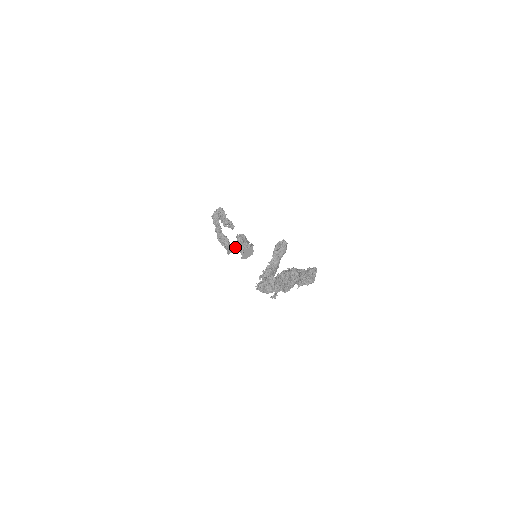
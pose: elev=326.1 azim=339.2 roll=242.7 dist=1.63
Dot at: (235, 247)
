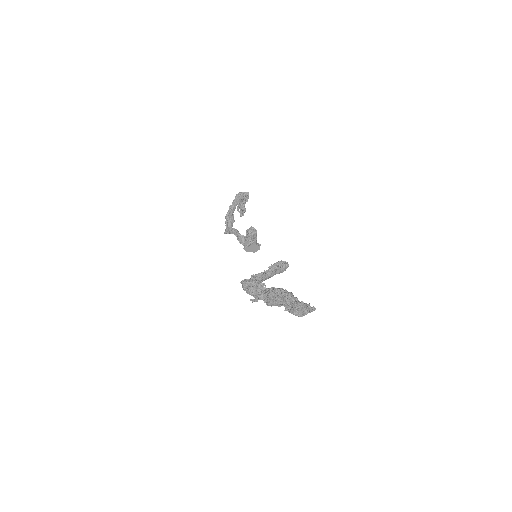
Dot at: (237, 233)
